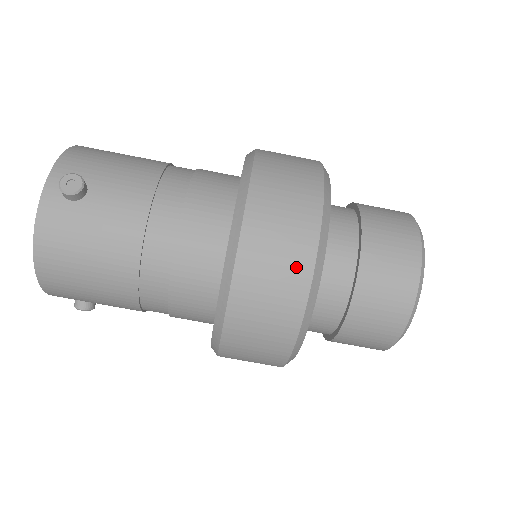
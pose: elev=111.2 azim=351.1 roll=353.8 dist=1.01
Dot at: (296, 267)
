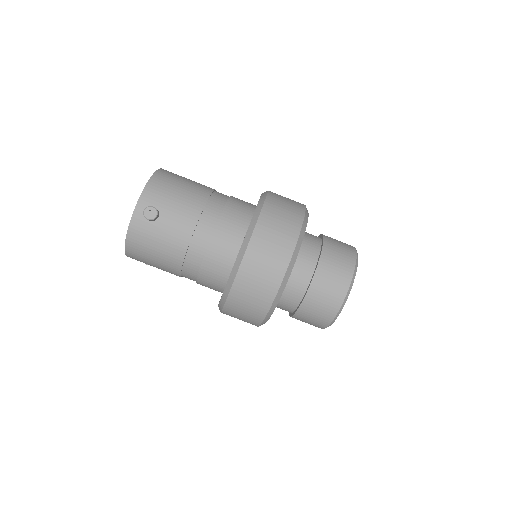
Dot at: (268, 289)
